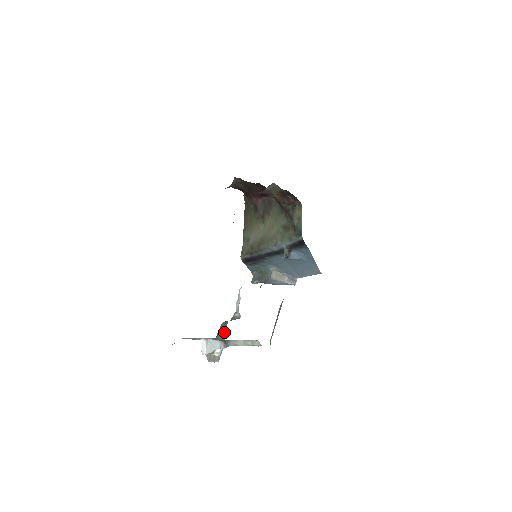
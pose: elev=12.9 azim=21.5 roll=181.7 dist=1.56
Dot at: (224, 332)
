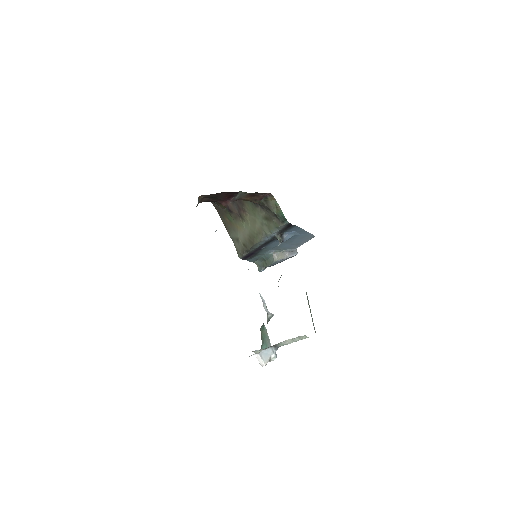
Dot at: (266, 333)
